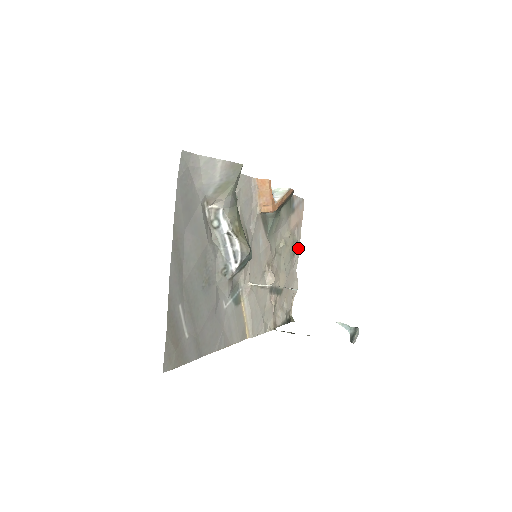
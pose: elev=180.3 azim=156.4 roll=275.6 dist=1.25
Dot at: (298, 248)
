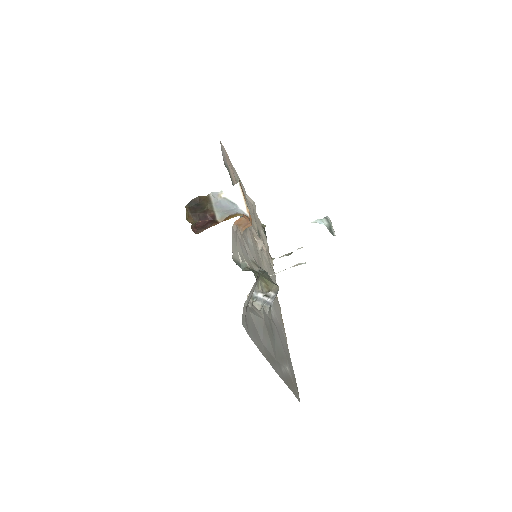
Dot at: occluded
